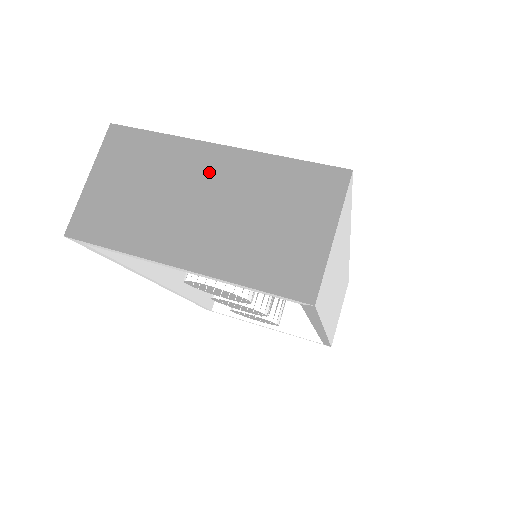
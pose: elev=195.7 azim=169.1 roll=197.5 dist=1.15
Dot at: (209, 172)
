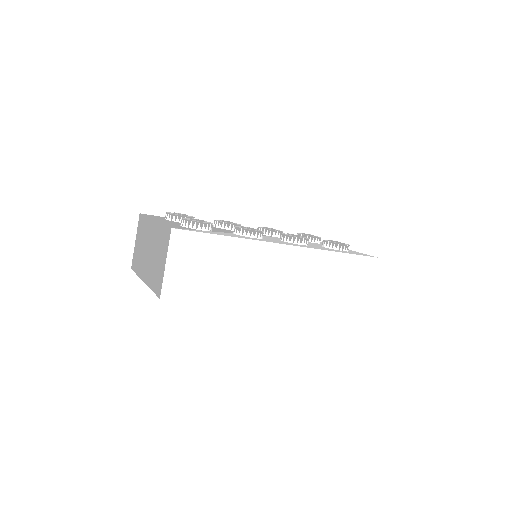
Dot at: (151, 234)
